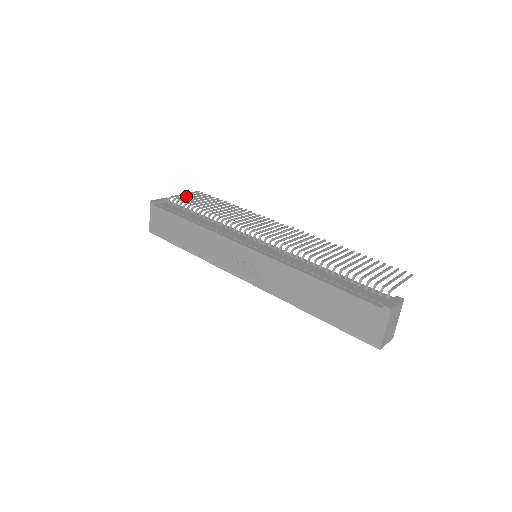
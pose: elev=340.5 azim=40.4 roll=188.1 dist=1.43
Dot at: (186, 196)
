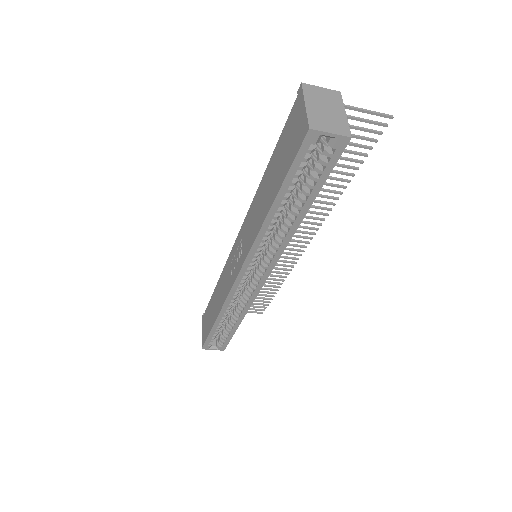
Dot at: occluded
